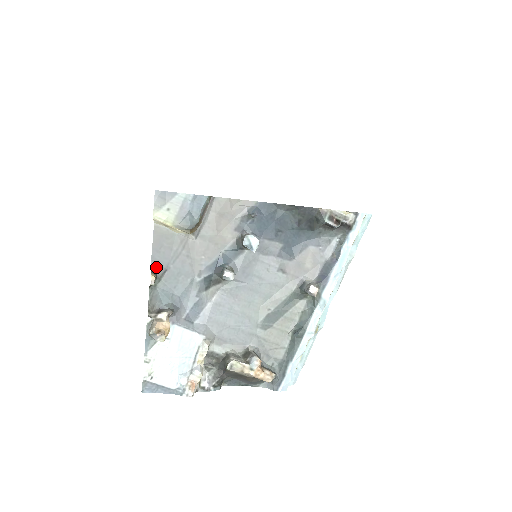
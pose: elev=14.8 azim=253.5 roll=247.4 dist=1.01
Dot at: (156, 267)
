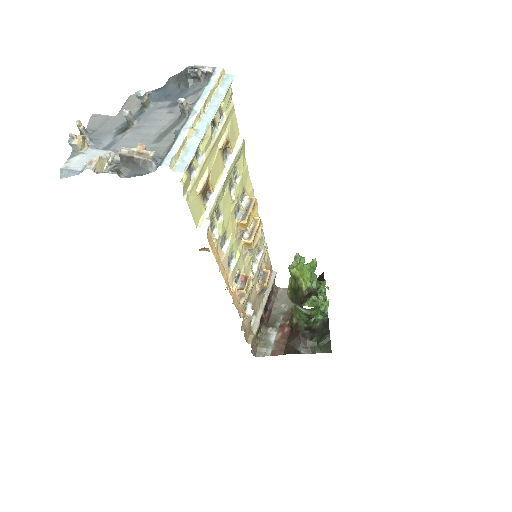
Dot at: (89, 130)
